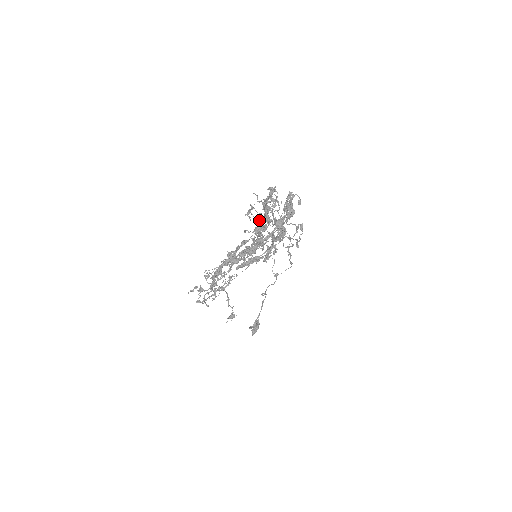
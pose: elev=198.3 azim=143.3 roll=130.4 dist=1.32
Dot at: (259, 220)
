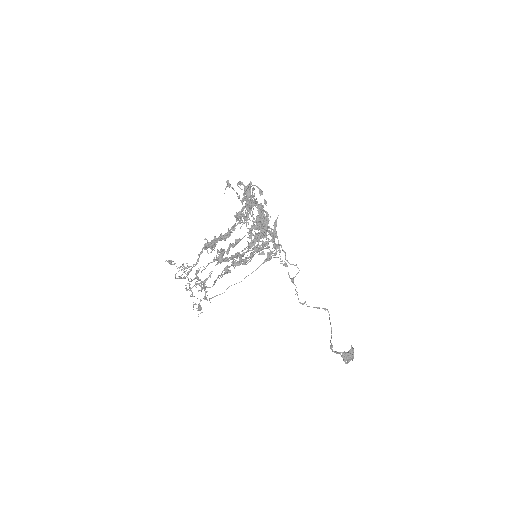
Dot at: occluded
